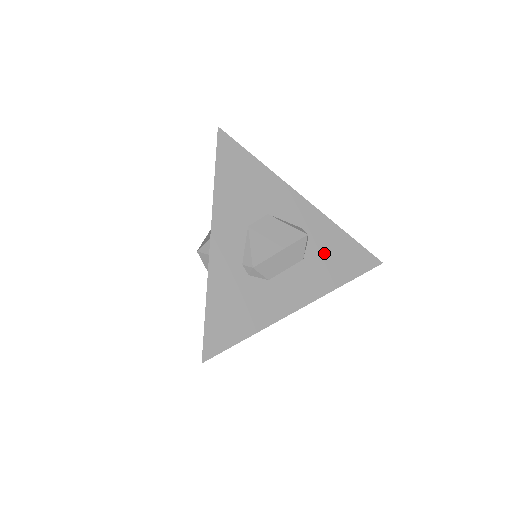
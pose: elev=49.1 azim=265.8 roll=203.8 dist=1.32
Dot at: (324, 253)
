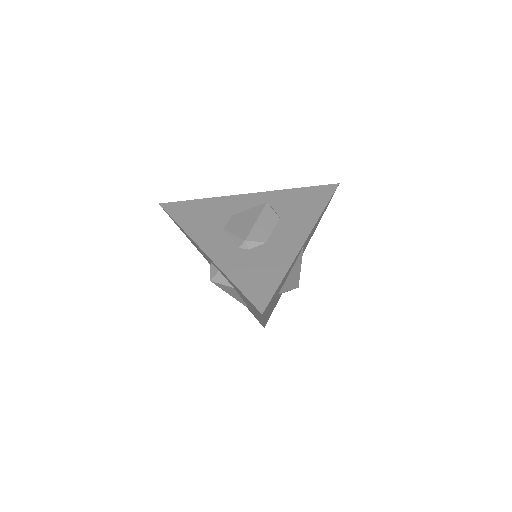
Dot at: (291, 206)
